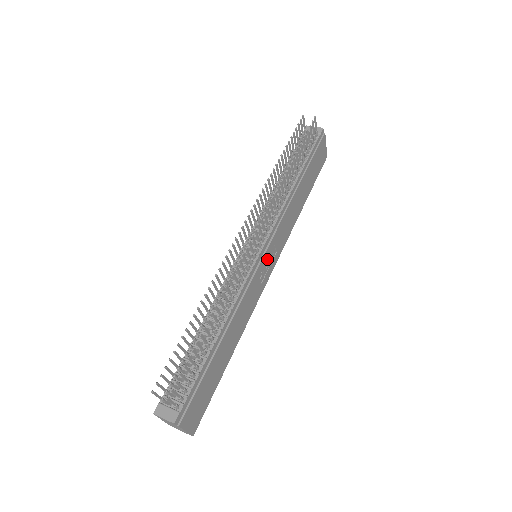
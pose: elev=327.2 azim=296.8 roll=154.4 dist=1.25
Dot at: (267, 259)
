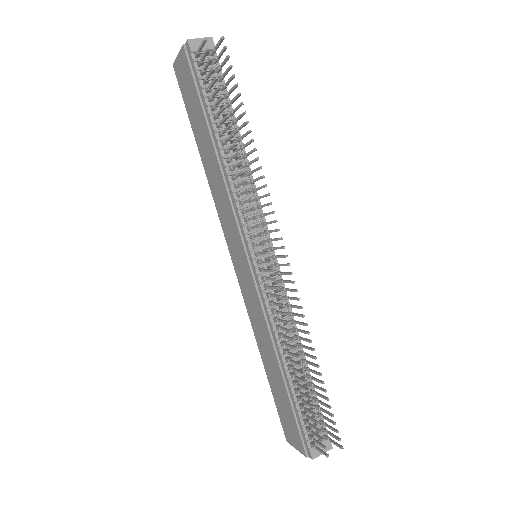
Dot at: occluded
